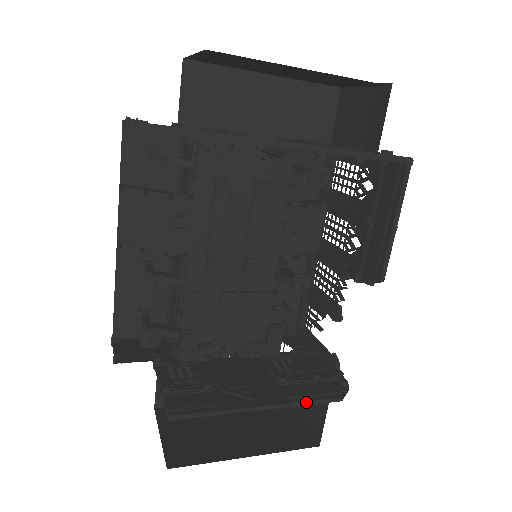
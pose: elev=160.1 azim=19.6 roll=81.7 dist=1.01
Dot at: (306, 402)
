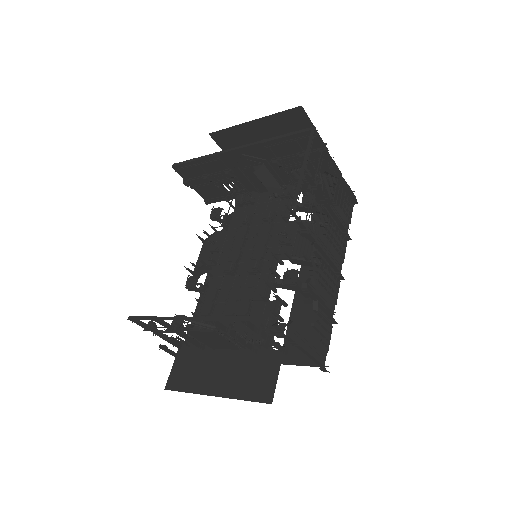
Dot at: (219, 317)
